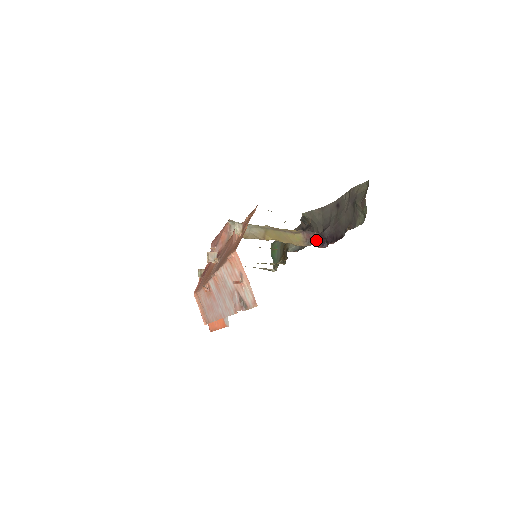
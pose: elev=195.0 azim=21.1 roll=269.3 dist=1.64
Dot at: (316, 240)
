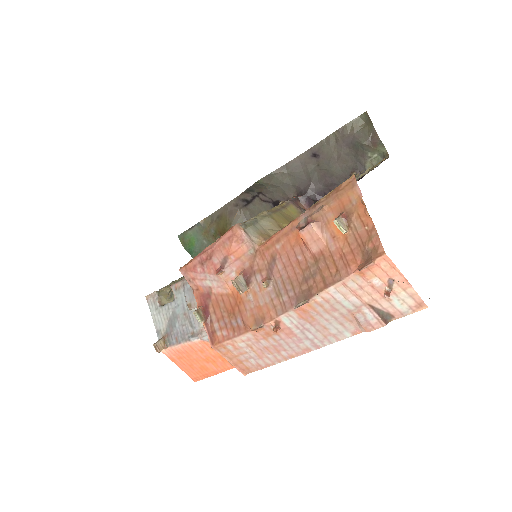
Dot at: (302, 205)
